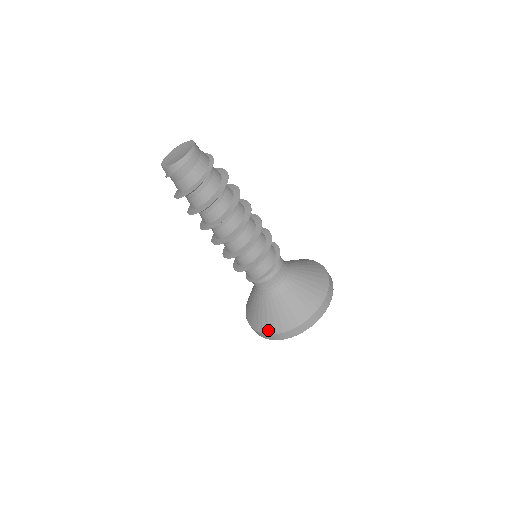
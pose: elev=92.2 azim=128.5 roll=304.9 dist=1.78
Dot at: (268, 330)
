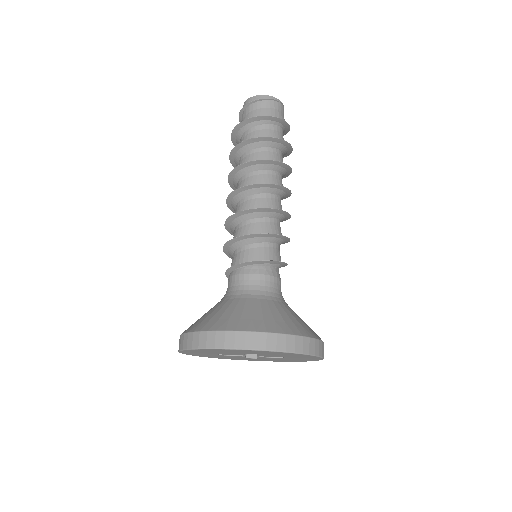
Dot at: (195, 327)
